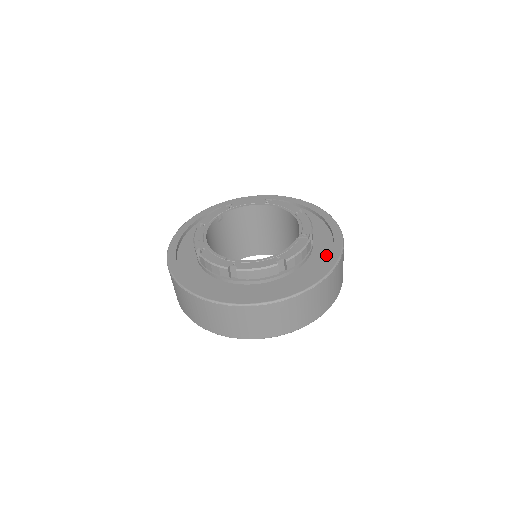
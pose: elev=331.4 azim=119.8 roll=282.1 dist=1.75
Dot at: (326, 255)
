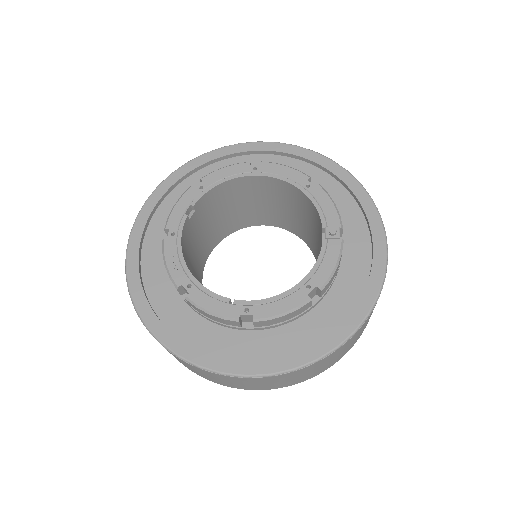
Dot at: (364, 252)
